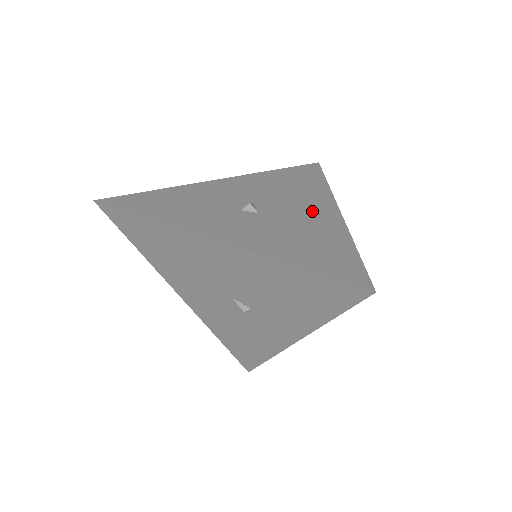
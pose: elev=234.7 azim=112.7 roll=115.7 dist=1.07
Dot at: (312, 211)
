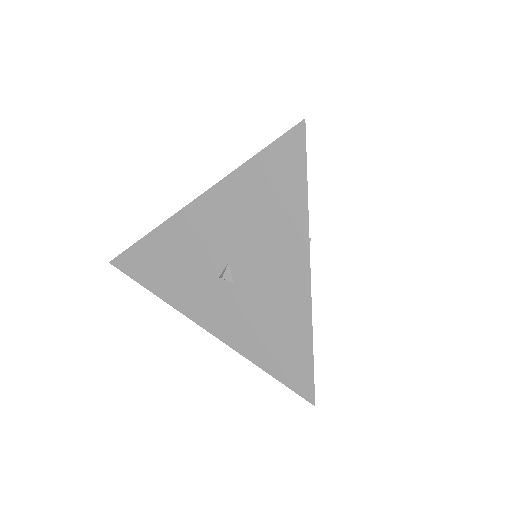
Dot at: (282, 278)
